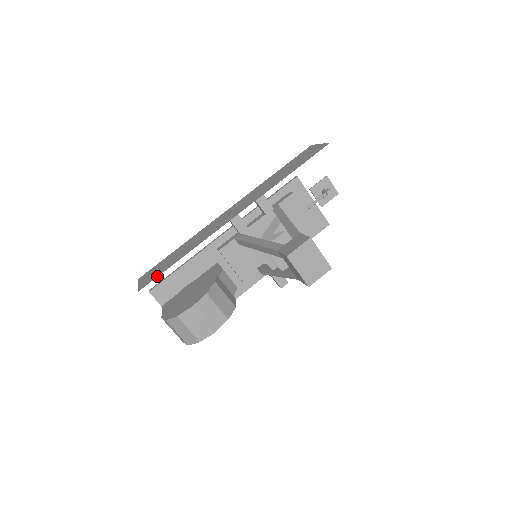
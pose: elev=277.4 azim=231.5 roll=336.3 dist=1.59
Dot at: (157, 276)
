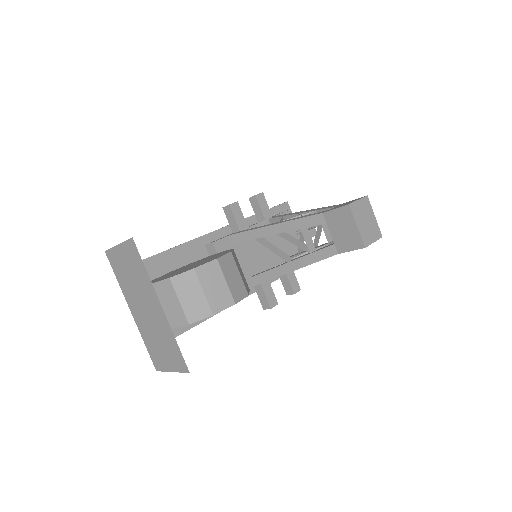
Dot at: occluded
